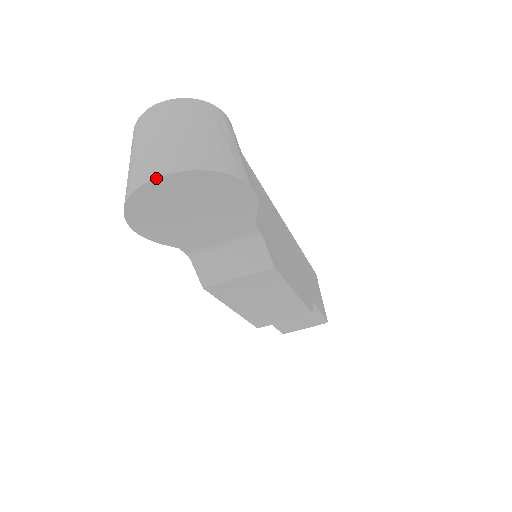
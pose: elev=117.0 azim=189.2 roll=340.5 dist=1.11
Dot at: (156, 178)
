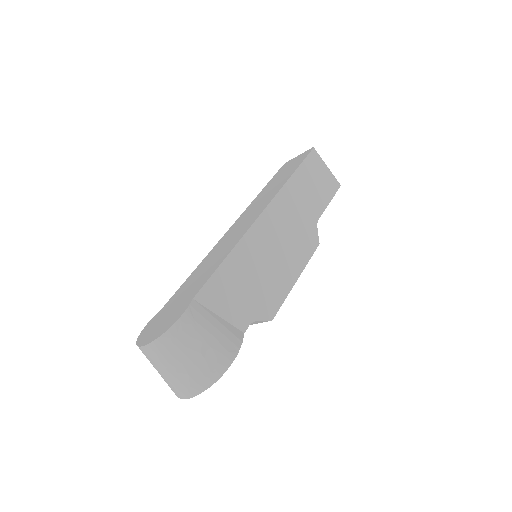
Dot at: occluded
